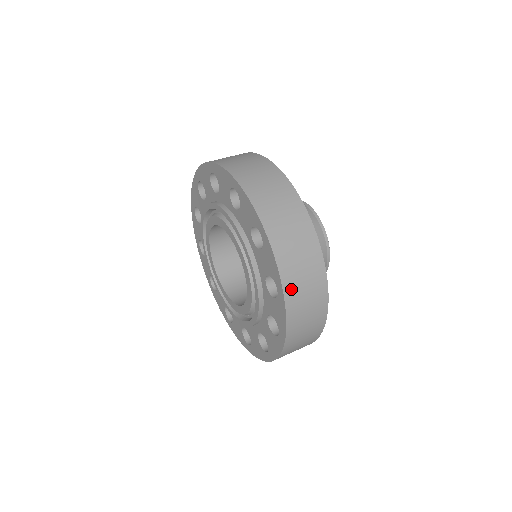
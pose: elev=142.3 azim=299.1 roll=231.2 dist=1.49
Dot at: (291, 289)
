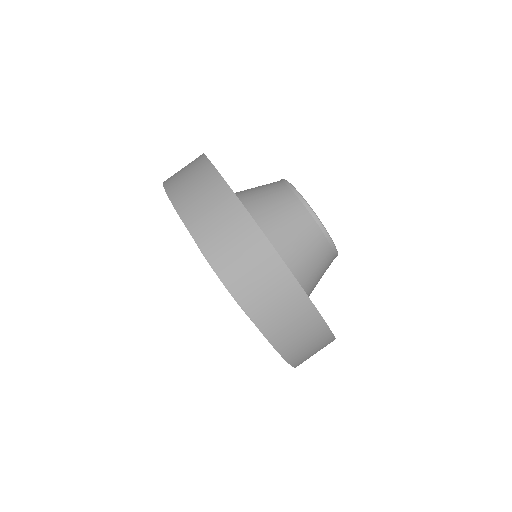
Dot at: (290, 351)
